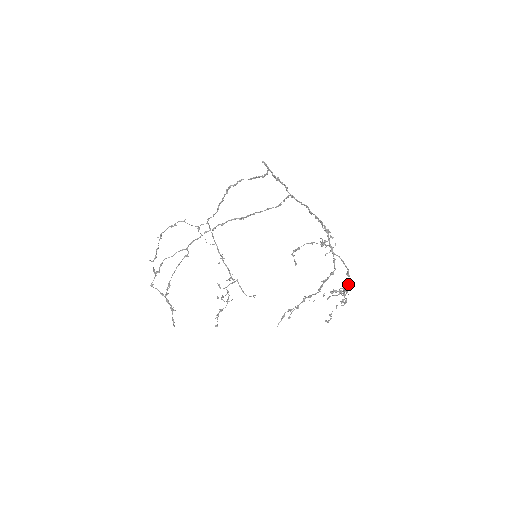
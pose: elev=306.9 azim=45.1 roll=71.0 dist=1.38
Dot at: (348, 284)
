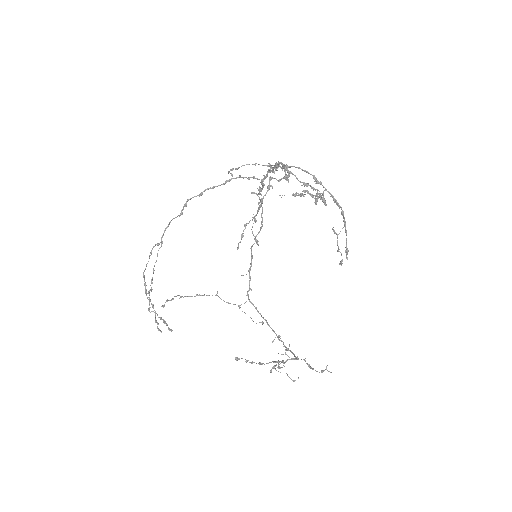
Dot at: (335, 201)
